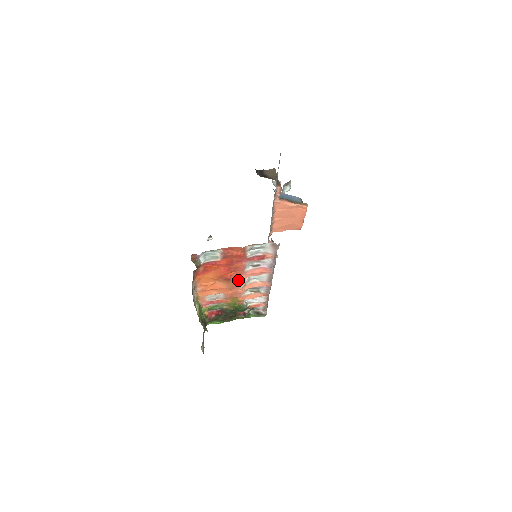
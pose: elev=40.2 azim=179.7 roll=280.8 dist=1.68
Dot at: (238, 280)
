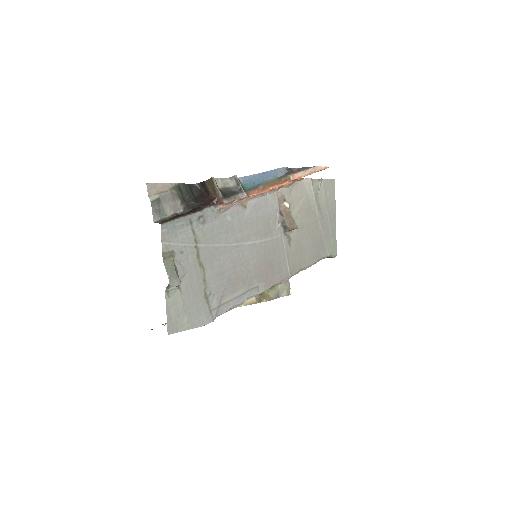
Dot at: occluded
